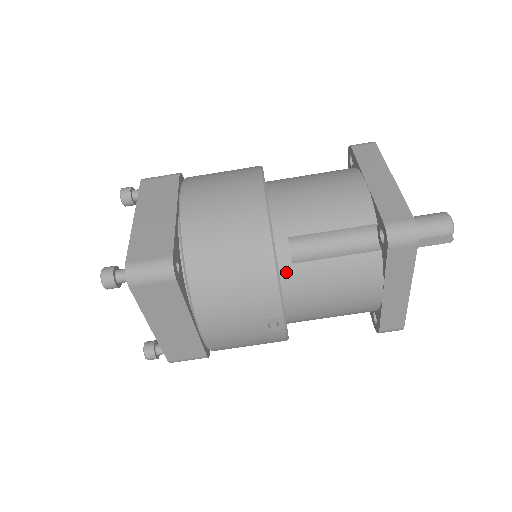
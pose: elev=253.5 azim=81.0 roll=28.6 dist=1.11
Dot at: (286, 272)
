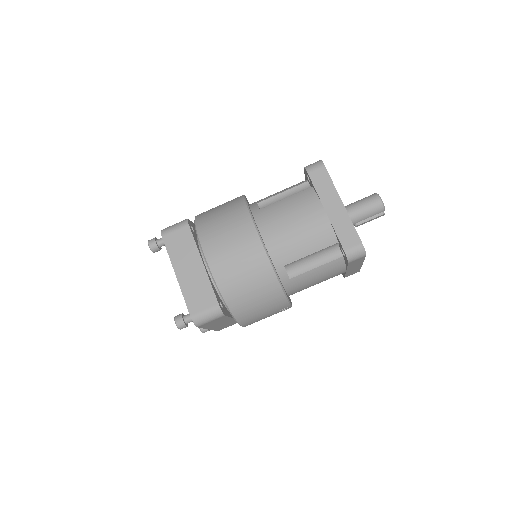
Dot at: (287, 284)
